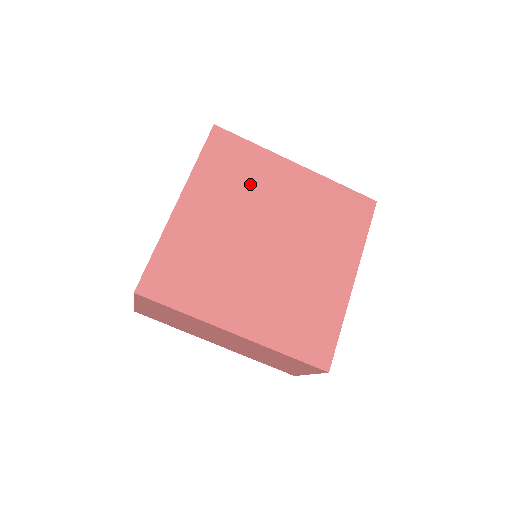
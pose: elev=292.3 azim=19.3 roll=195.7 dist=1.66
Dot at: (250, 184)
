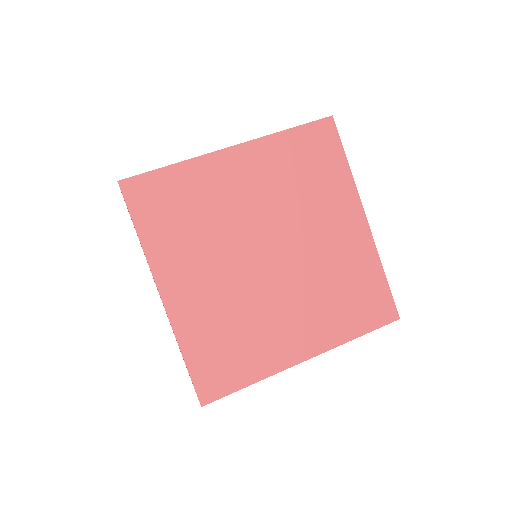
Dot at: (207, 213)
